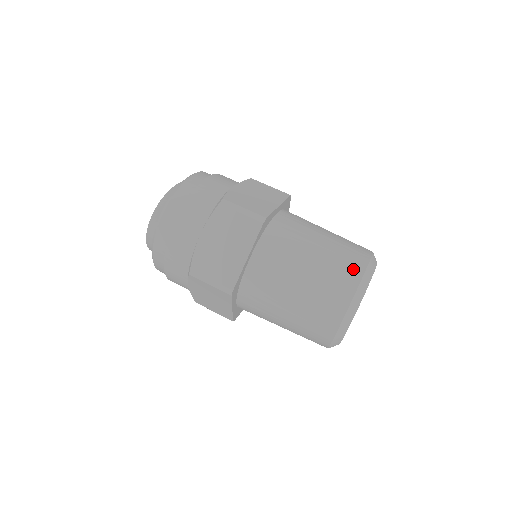
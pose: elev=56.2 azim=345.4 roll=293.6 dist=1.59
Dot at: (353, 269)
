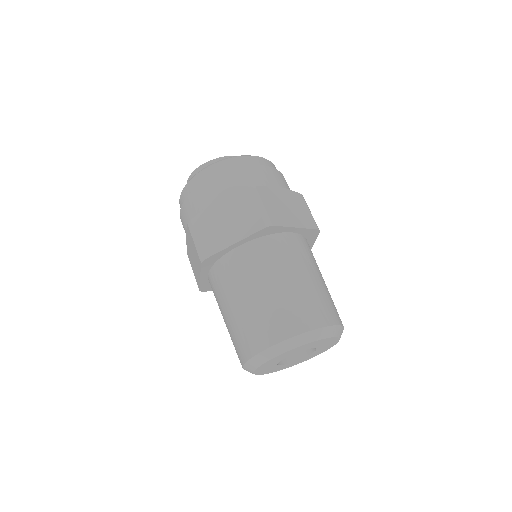
Dot at: (305, 320)
